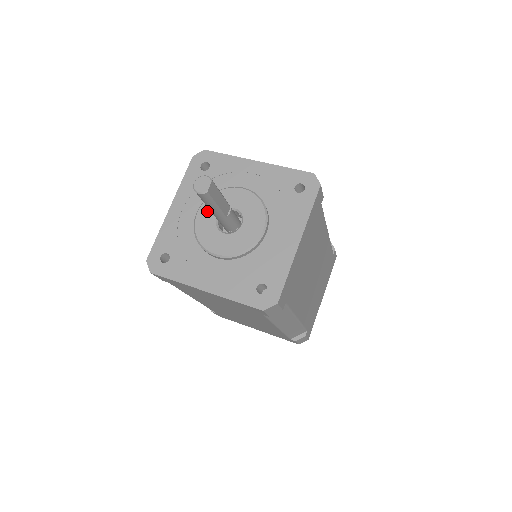
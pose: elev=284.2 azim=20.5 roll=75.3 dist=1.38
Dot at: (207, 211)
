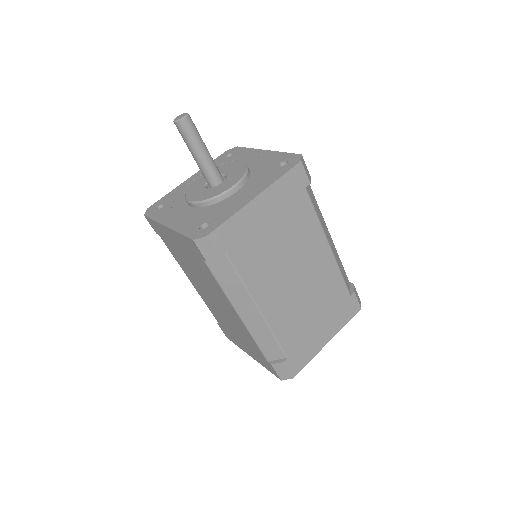
Dot at: (195, 195)
